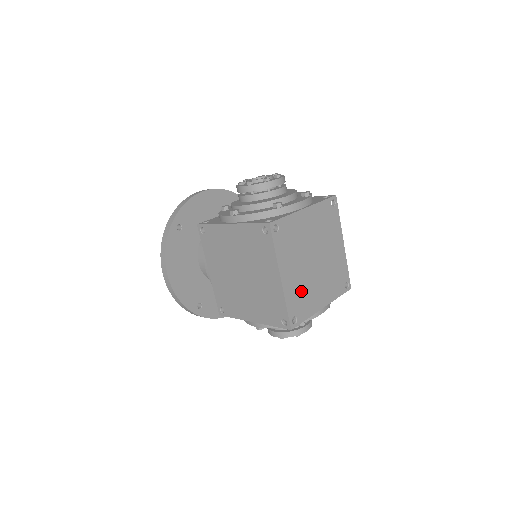
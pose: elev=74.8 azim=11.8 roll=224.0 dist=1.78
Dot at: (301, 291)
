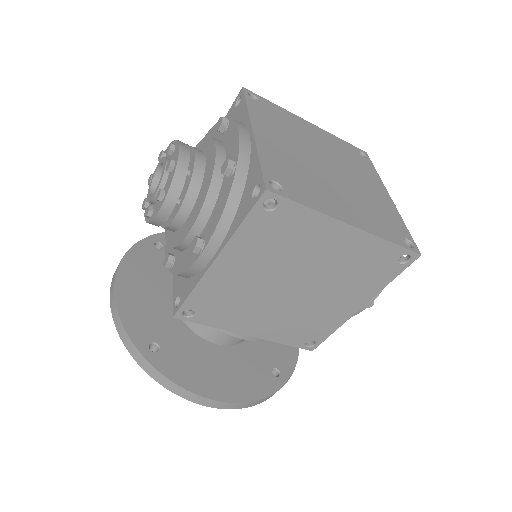
Dot at: (369, 210)
